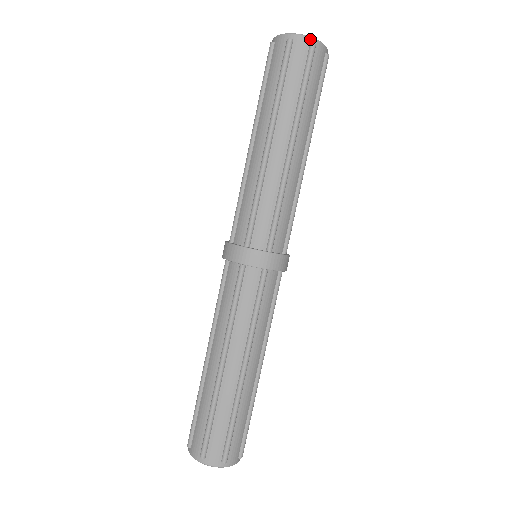
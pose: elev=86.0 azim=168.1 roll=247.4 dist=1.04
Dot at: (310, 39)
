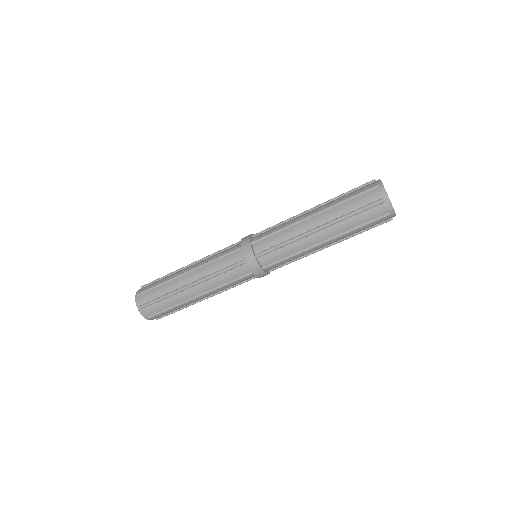
Dot at: (386, 196)
